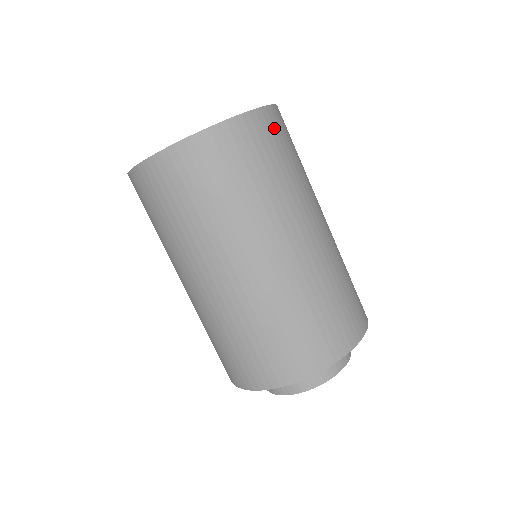
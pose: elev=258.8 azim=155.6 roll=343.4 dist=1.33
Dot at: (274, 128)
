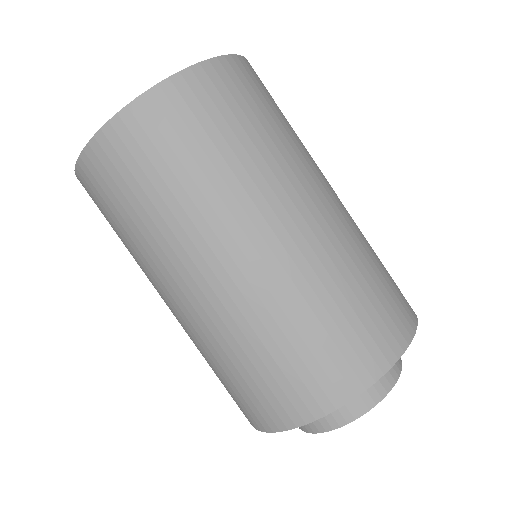
Dot at: (240, 81)
